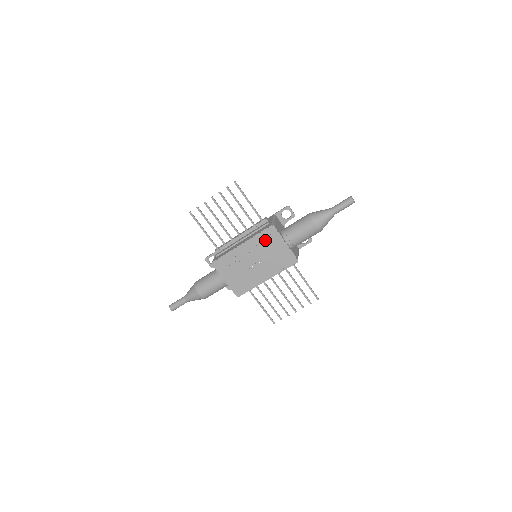
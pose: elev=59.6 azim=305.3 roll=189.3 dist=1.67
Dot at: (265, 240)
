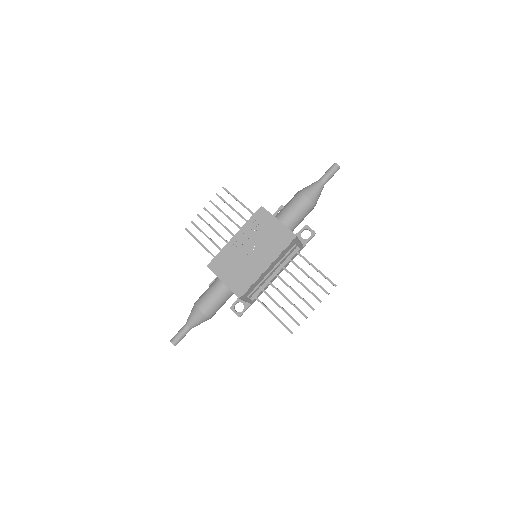
Dot at: (257, 224)
